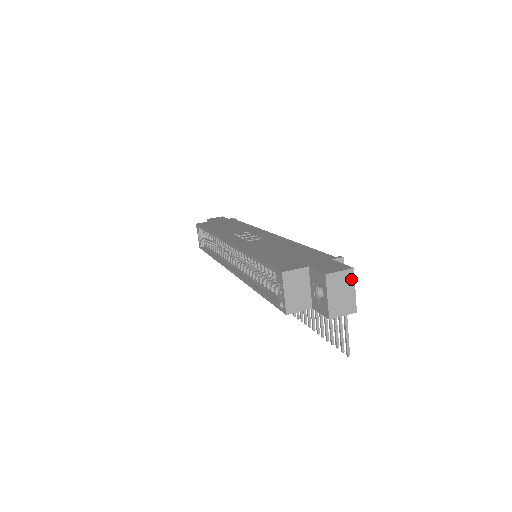
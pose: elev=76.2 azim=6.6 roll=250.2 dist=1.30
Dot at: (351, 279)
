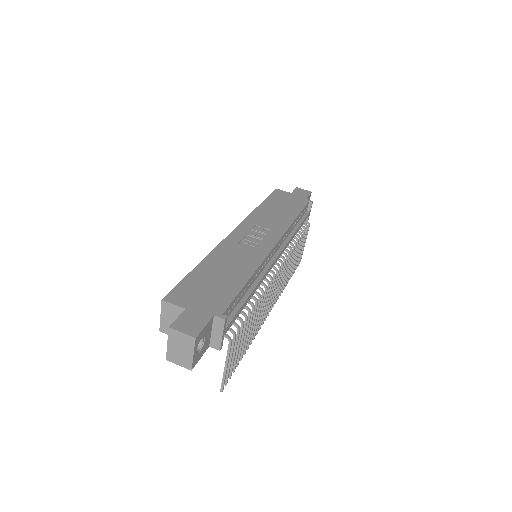
Dot at: (191, 344)
